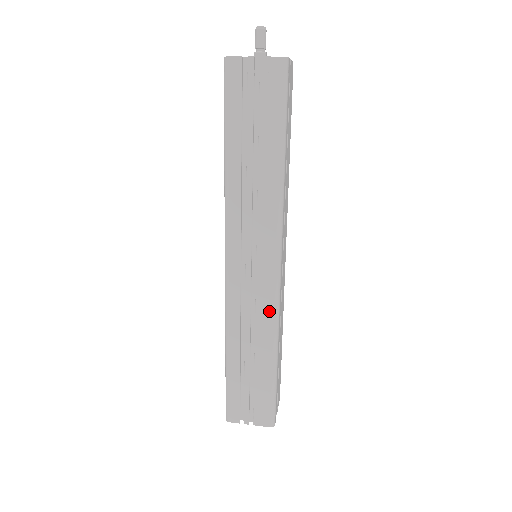
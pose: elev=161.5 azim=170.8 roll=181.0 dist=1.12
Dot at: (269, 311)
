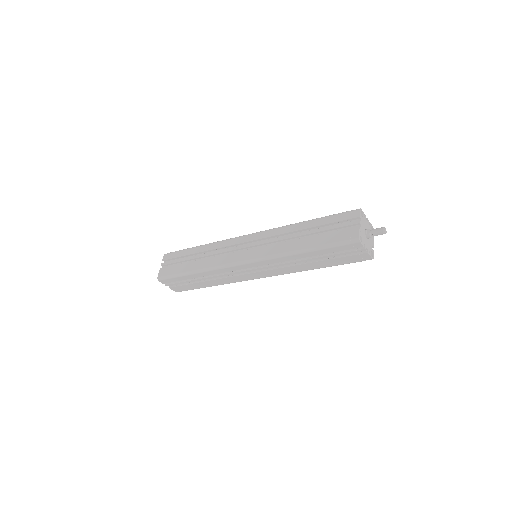
Dot at: (236, 280)
